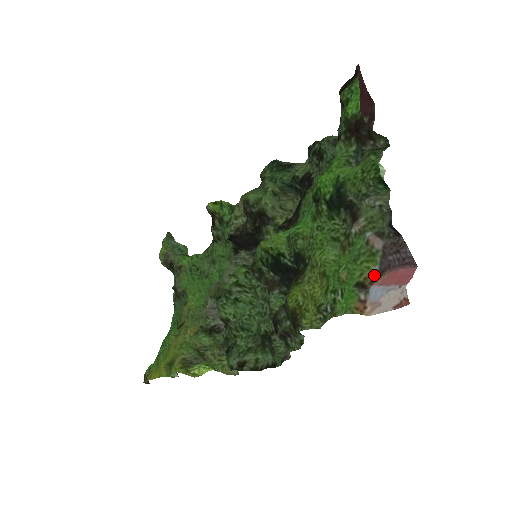
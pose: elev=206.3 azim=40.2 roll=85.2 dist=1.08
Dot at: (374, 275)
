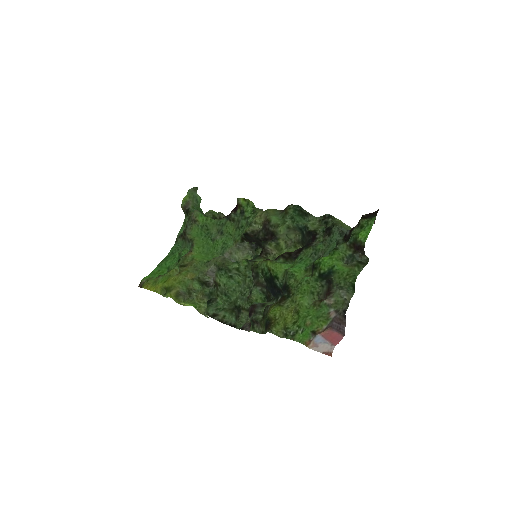
Dot at: (322, 330)
